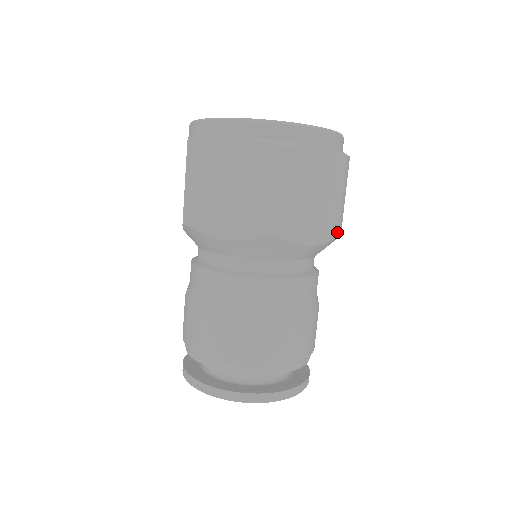
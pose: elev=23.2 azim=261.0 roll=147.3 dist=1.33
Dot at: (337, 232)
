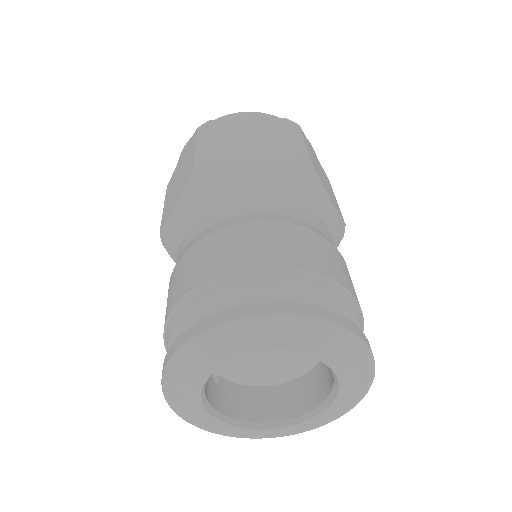
Dot at: (296, 155)
